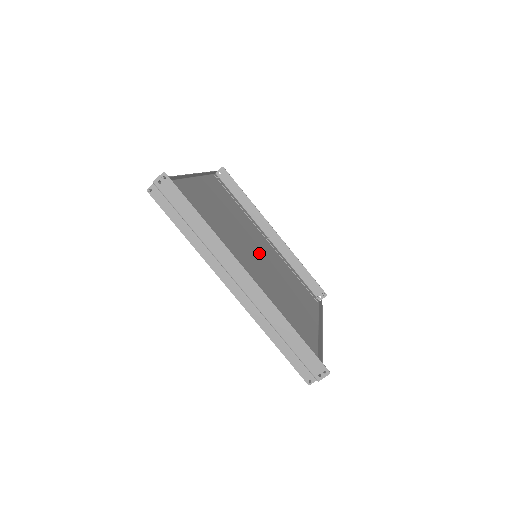
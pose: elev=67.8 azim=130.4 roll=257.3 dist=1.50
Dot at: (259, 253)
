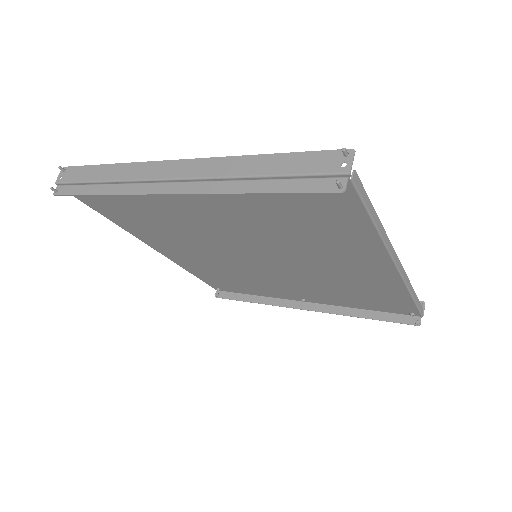
Dot at: (269, 267)
